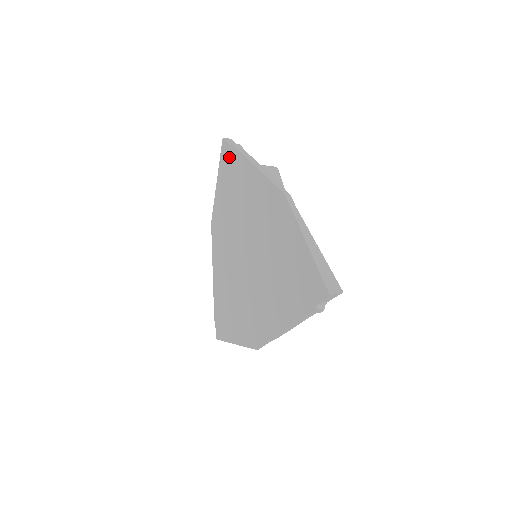
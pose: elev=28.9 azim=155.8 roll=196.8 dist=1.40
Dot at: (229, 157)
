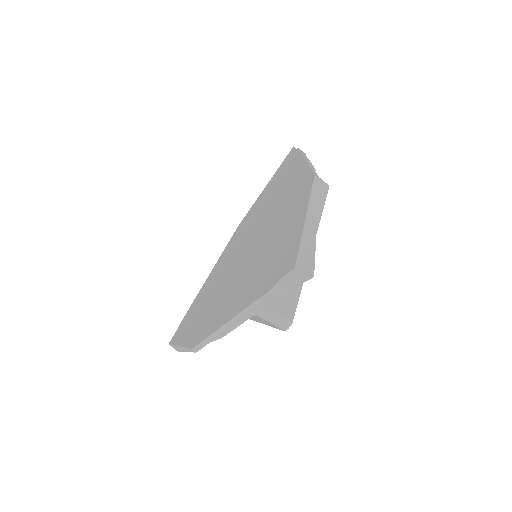
Dot at: (289, 160)
